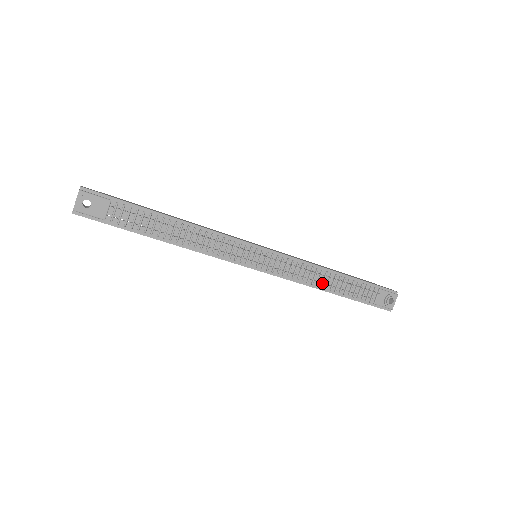
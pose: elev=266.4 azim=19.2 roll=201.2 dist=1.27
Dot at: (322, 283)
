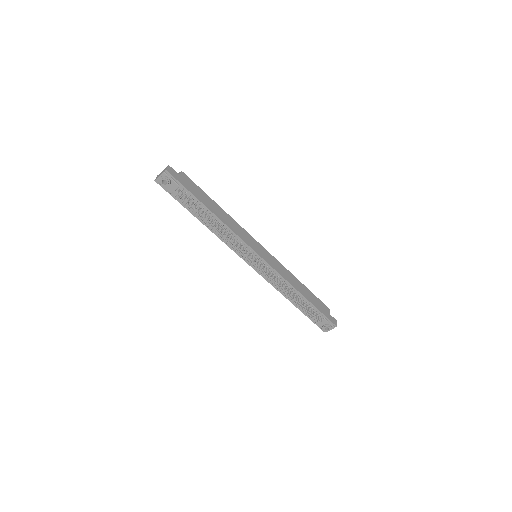
Dot at: (287, 294)
